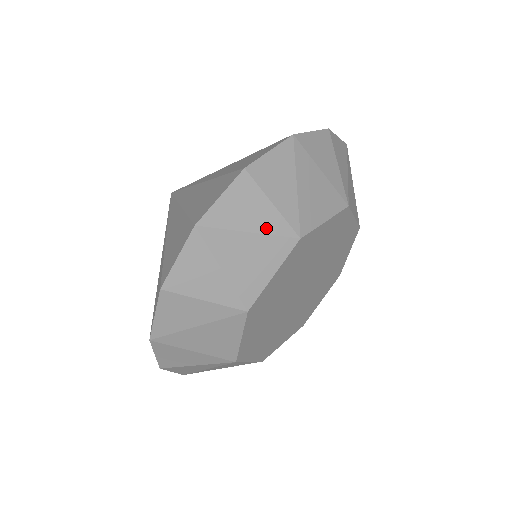
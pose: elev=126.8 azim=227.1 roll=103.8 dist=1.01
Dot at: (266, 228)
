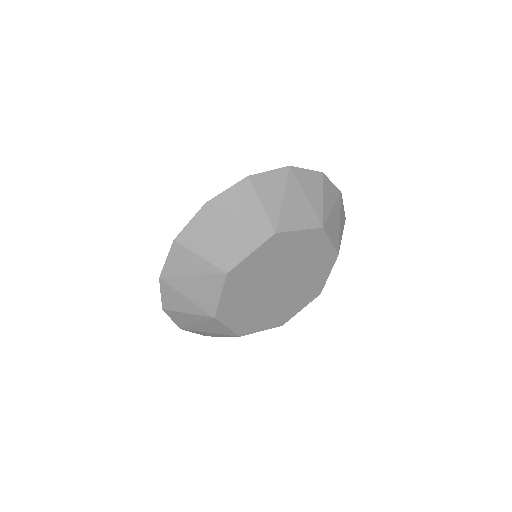
Dot at: (201, 271)
